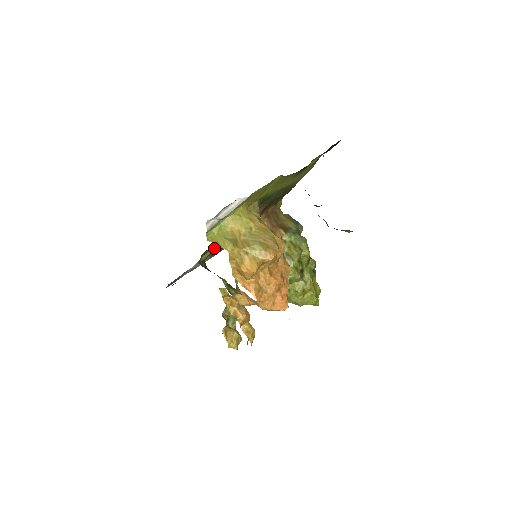
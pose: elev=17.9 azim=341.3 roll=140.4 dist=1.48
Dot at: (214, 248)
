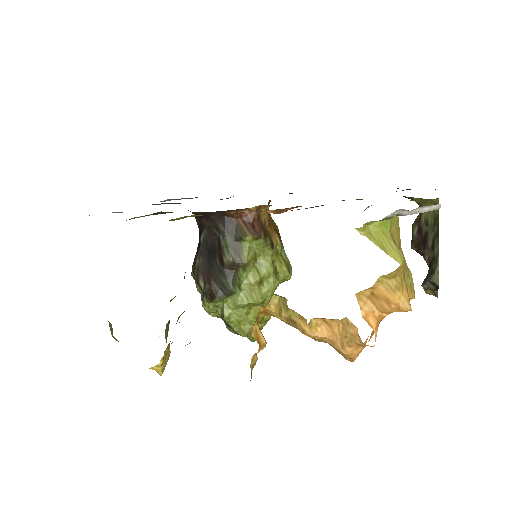
Dot at: occluded
